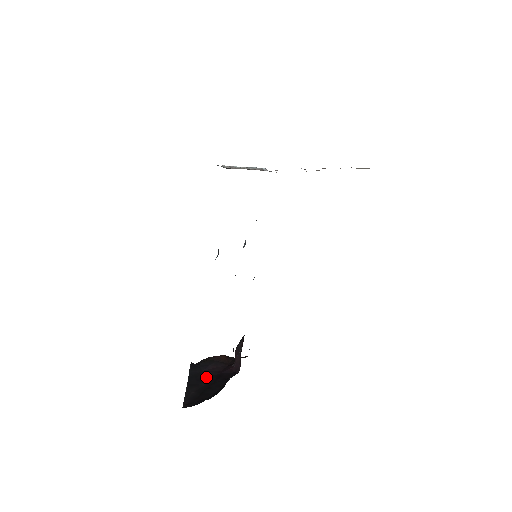
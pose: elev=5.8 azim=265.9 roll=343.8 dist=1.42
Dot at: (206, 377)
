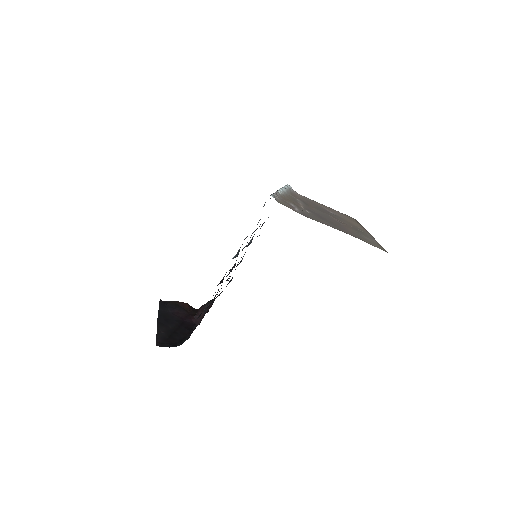
Dot at: (172, 320)
